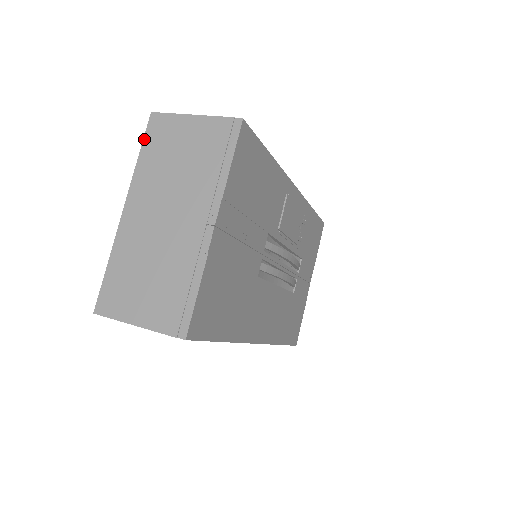
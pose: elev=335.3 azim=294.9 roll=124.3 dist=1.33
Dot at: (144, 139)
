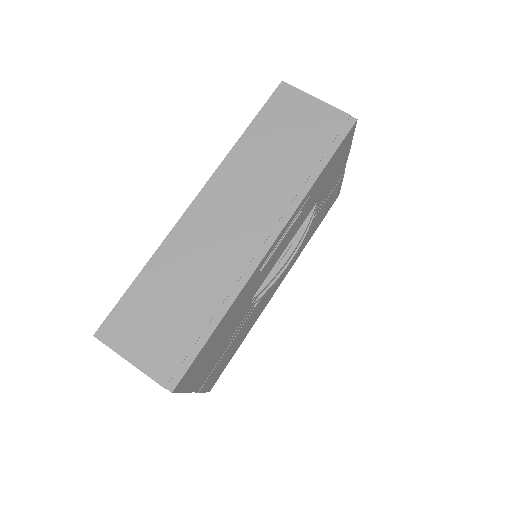
Dot at: occluded
